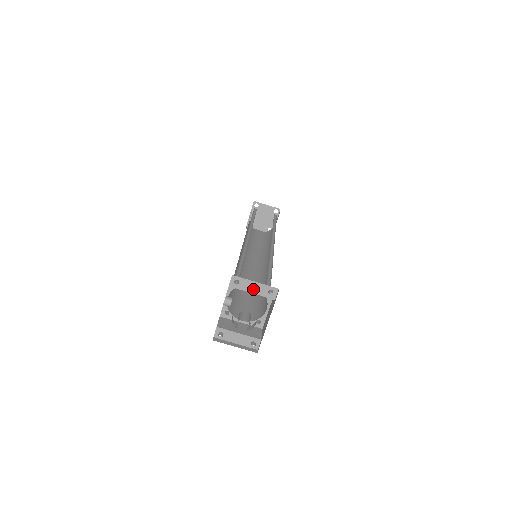
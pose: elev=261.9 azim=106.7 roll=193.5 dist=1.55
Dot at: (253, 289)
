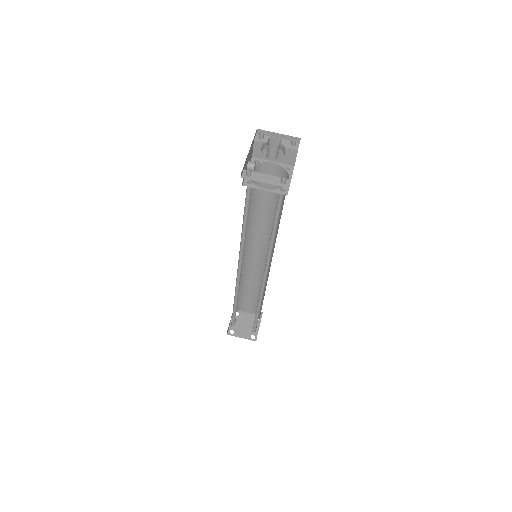
Dot at: occluded
